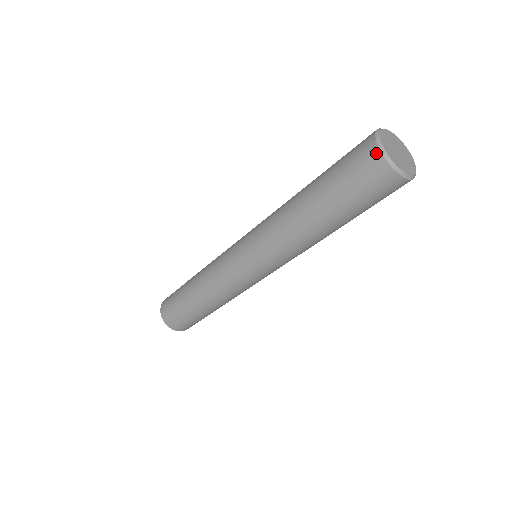
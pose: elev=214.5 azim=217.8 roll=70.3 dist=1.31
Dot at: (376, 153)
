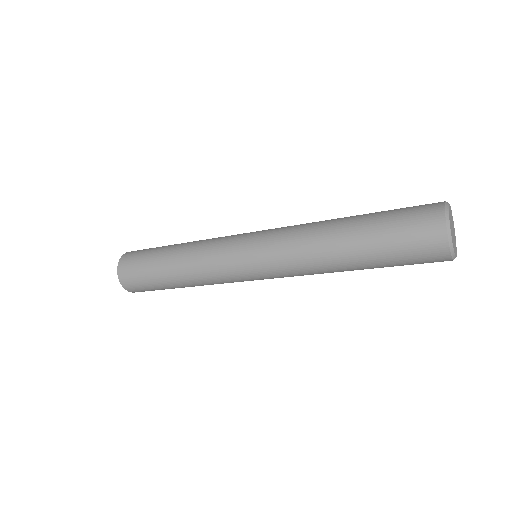
Dot at: (447, 257)
